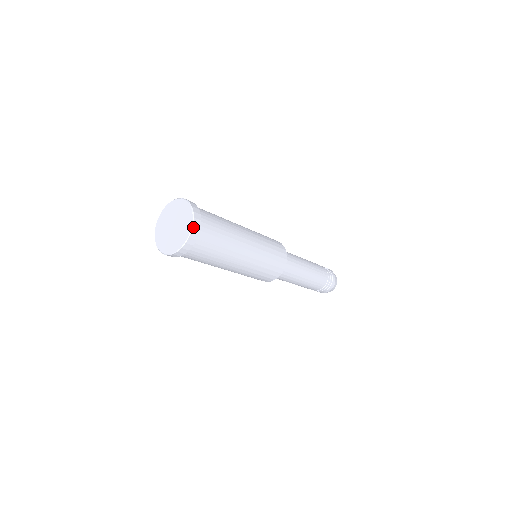
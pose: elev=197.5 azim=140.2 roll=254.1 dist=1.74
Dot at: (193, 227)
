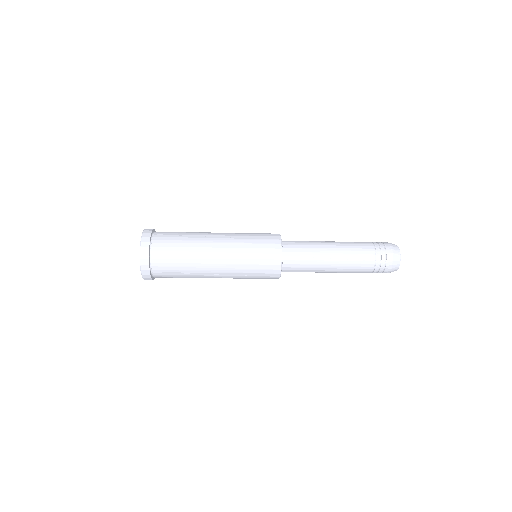
Dot at: (141, 267)
